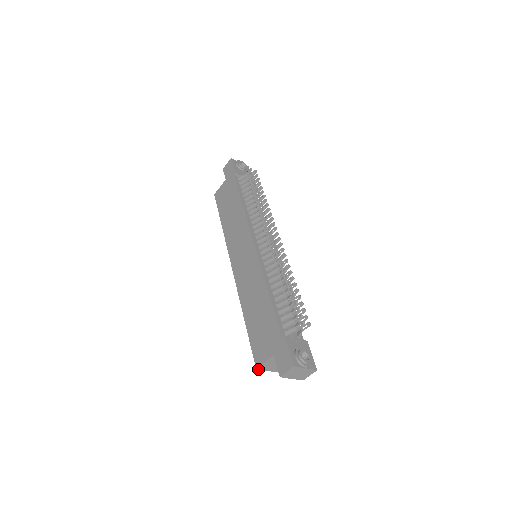
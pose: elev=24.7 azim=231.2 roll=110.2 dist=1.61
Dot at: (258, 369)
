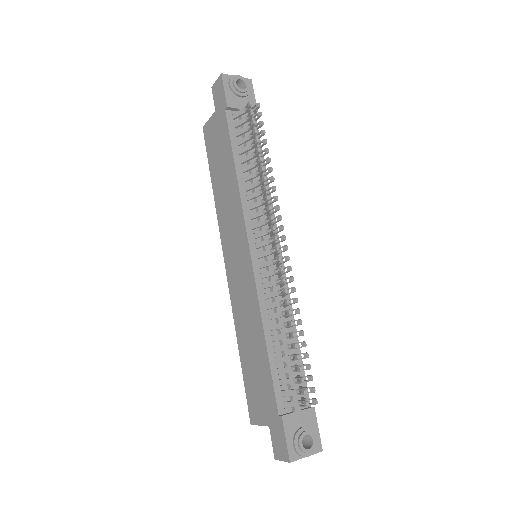
Dot at: (253, 423)
